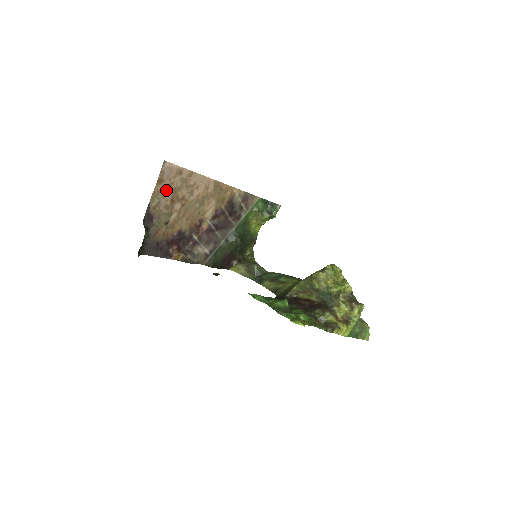
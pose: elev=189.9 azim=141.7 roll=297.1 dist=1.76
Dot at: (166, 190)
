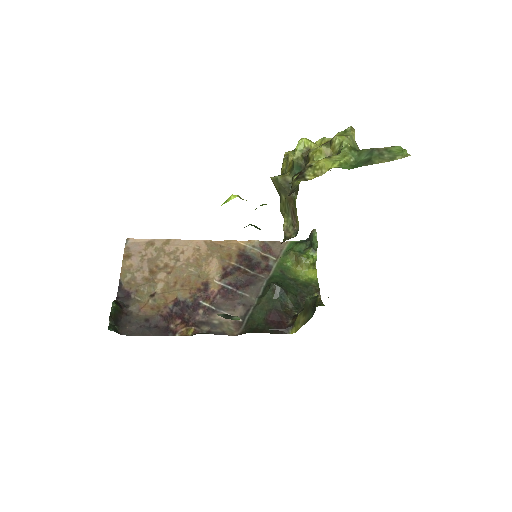
Dot at: (139, 264)
